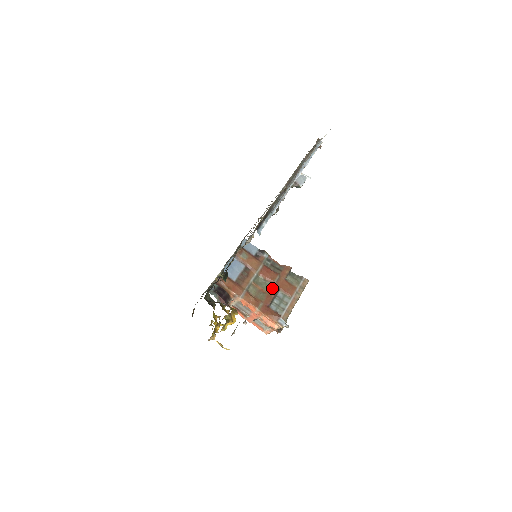
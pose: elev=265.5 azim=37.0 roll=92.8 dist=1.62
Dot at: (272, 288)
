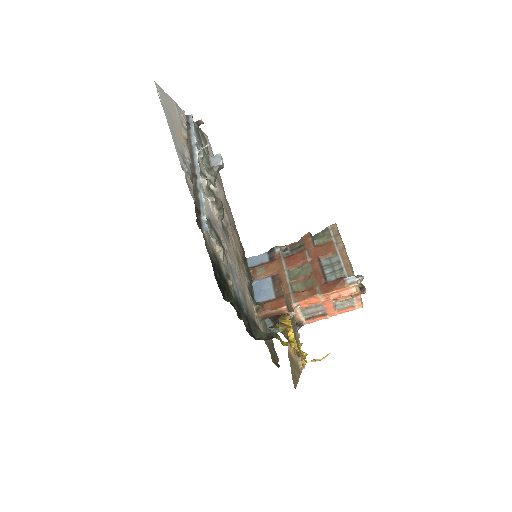
Dot at: (312, 266)
